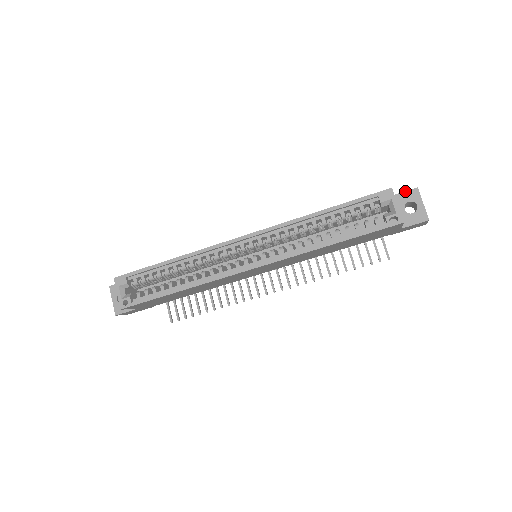
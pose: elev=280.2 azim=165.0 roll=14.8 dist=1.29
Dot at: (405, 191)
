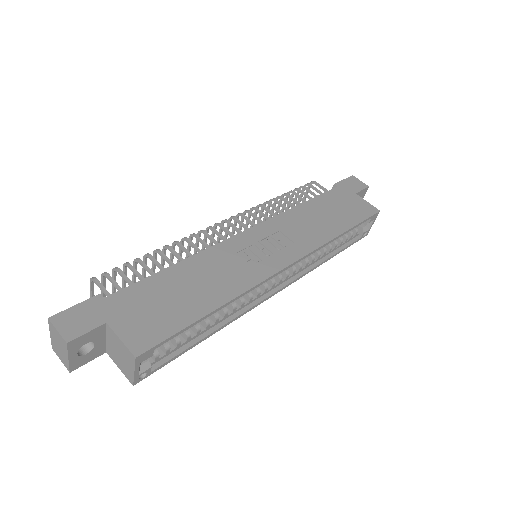
Dot at: (363, 190)
